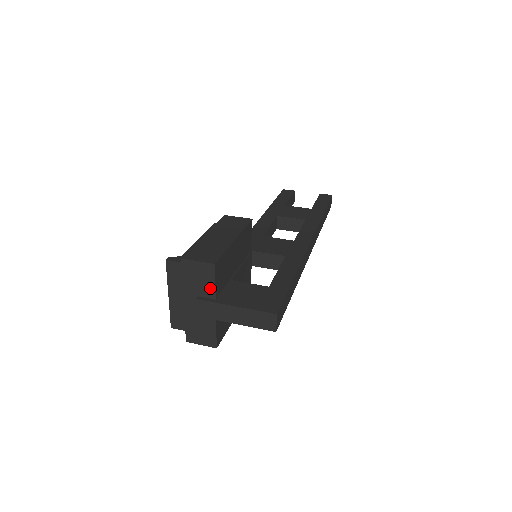
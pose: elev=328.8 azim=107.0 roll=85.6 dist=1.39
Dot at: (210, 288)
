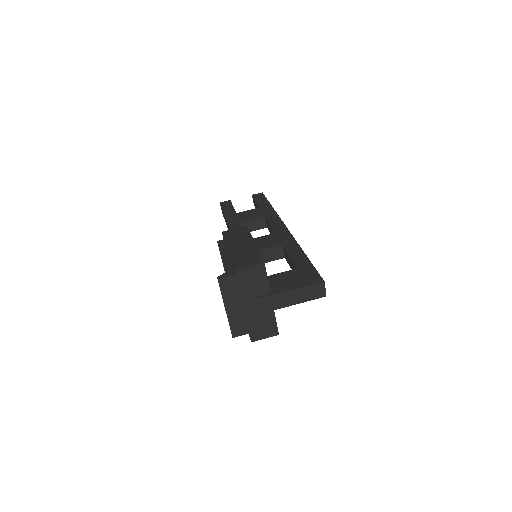
Dot at: (264, 286)
